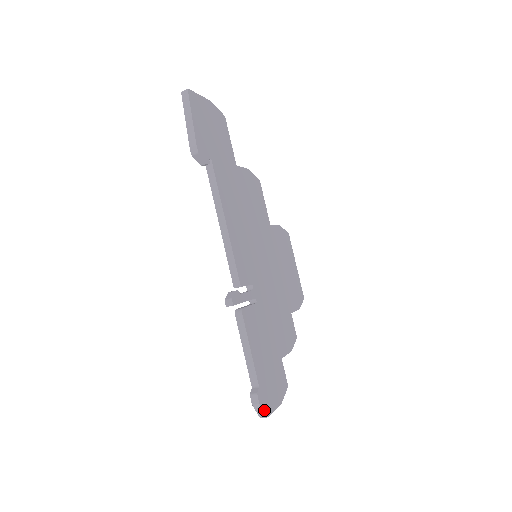
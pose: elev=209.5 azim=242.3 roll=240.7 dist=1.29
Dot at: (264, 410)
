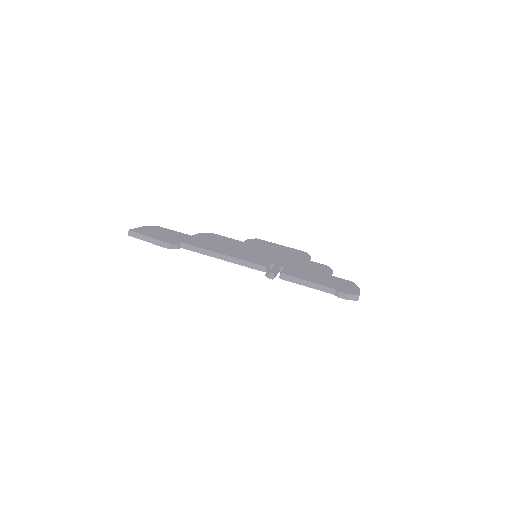
Dot at: (353, 294)
